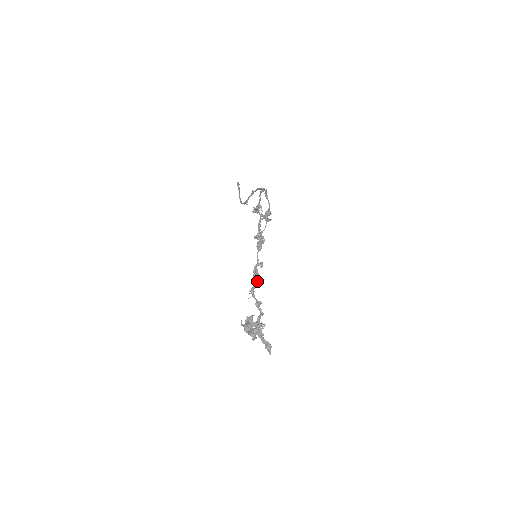
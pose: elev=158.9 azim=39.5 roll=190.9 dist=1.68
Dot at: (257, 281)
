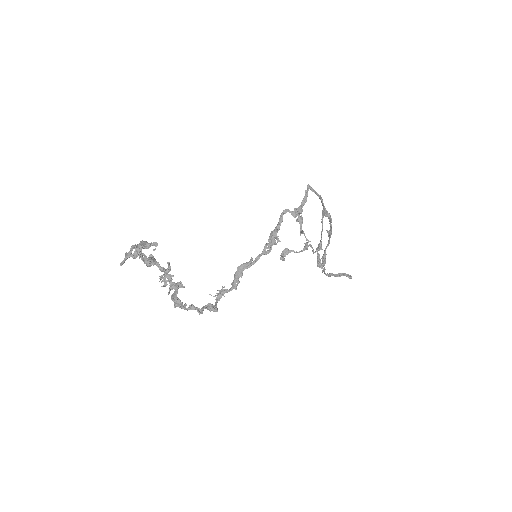
Dot at: (234, 283)
